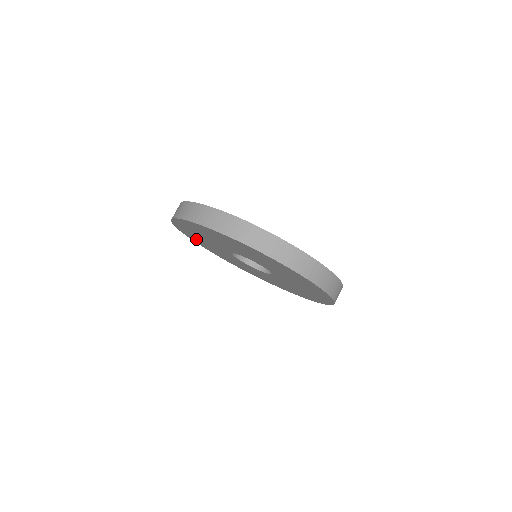
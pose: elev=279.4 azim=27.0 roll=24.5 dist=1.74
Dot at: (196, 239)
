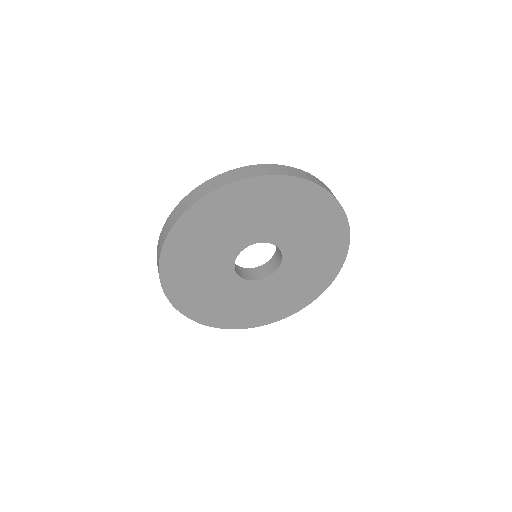
Dot at: (203, 309)
